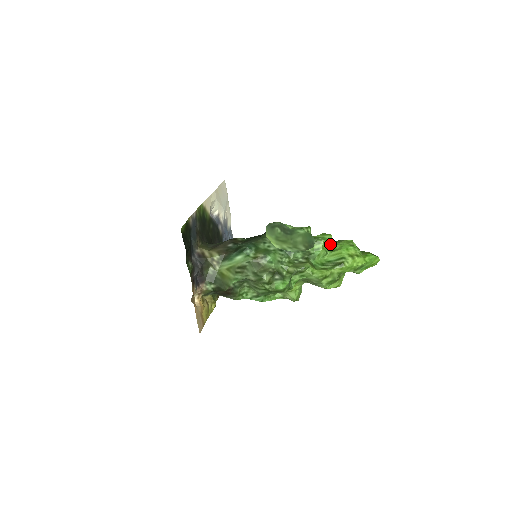
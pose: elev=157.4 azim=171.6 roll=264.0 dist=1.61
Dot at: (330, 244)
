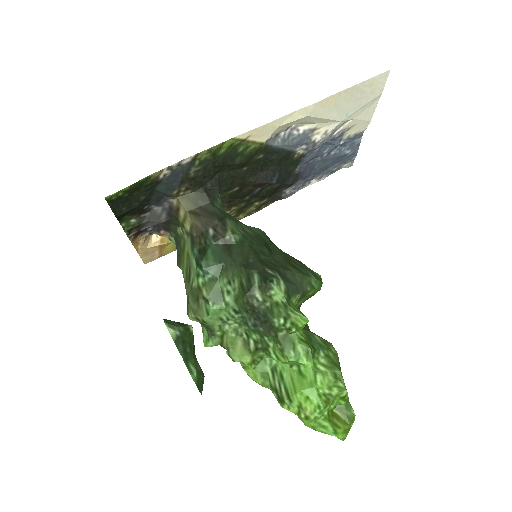
Dot at: occluded
